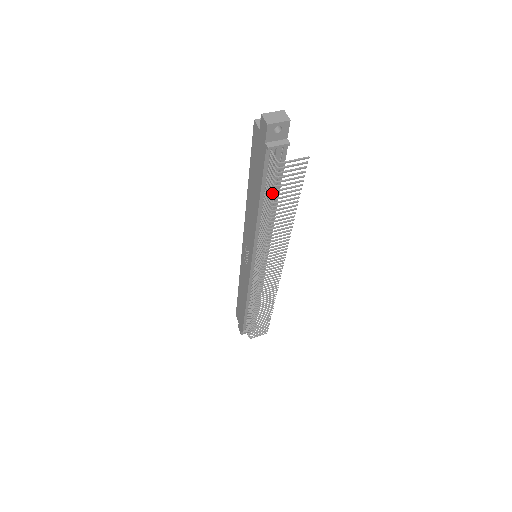
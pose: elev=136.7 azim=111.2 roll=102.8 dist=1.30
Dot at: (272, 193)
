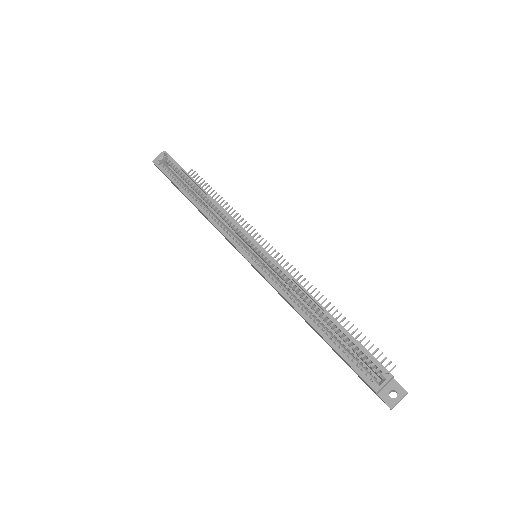
Dot at: occluded
